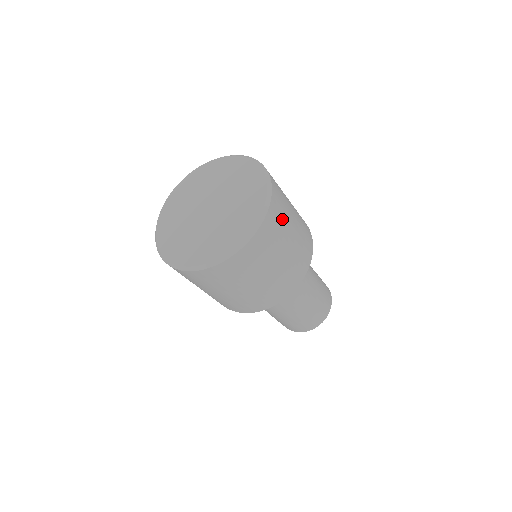
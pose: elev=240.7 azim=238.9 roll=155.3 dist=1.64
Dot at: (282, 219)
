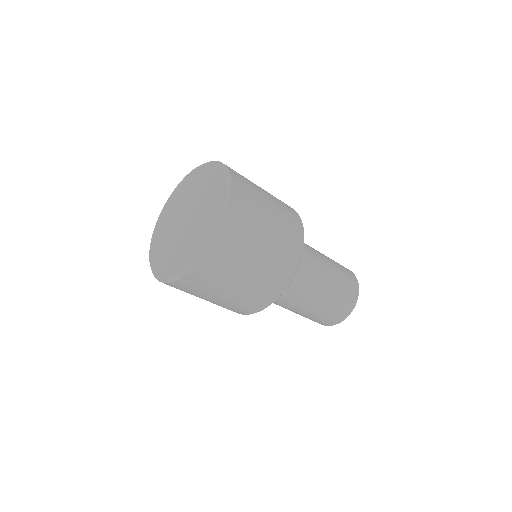
Dot at: (251, 208)
